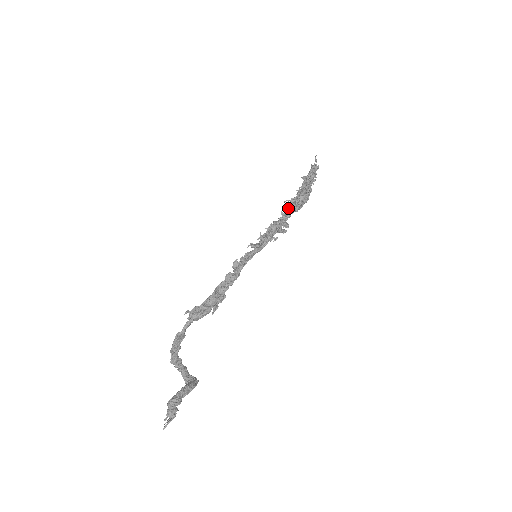
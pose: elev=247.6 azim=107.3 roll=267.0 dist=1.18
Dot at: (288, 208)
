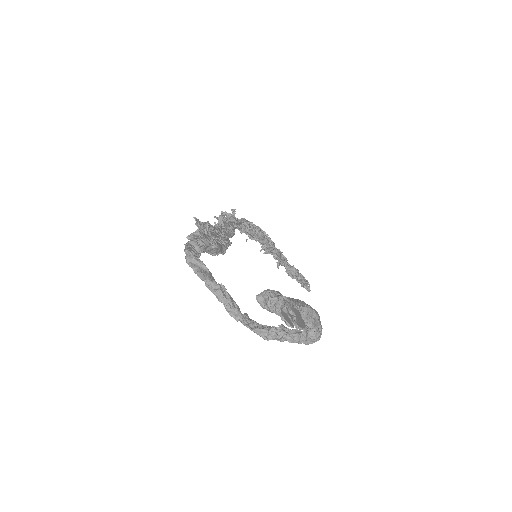
Dot at: occluded
